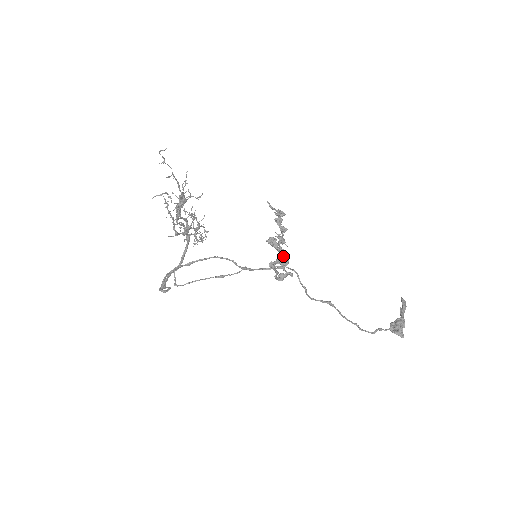
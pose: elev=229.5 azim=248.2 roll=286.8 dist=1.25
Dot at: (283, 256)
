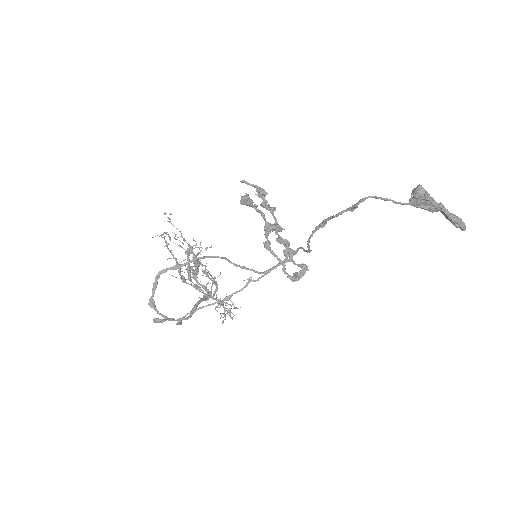
Dot at: (271, 224)
